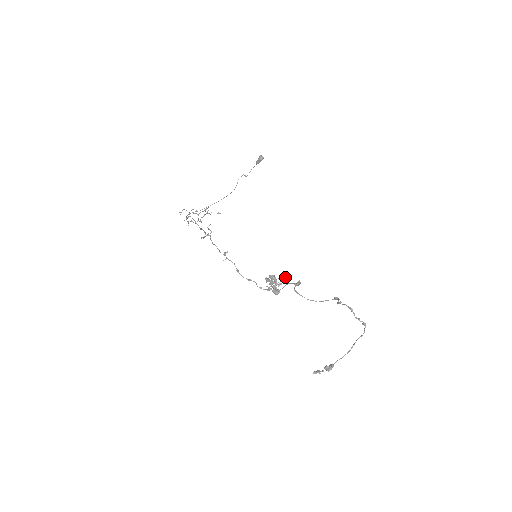
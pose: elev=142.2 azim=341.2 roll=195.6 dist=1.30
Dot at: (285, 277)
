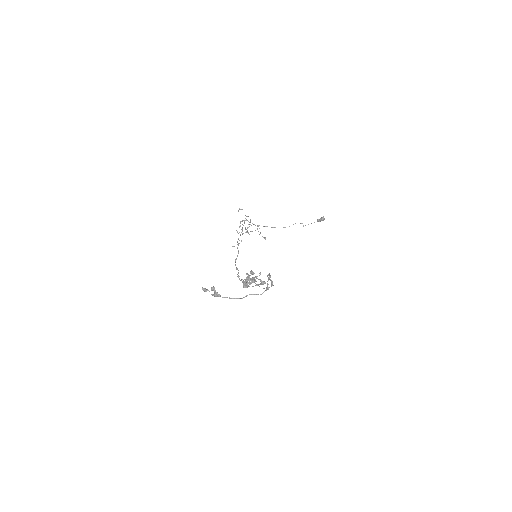
Dot at: (259, 275)
